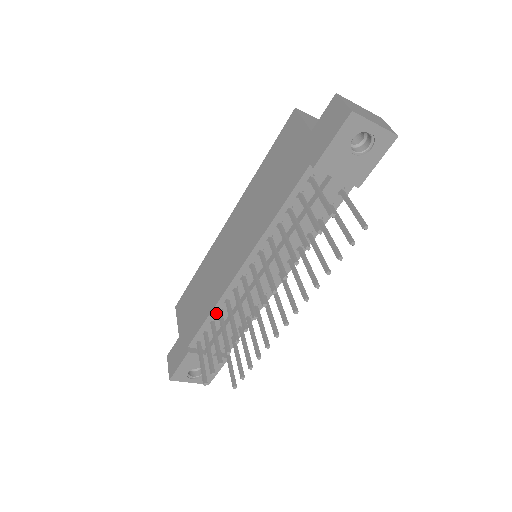
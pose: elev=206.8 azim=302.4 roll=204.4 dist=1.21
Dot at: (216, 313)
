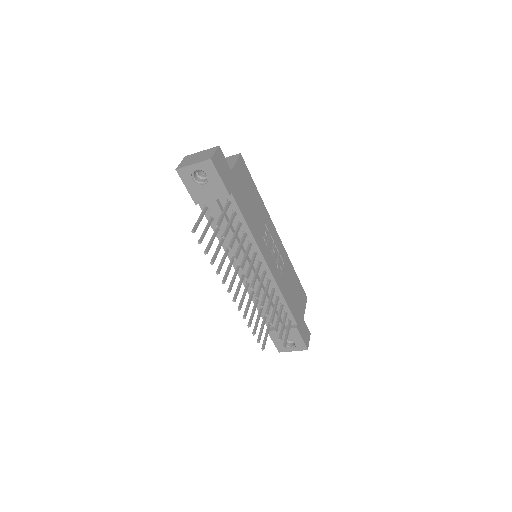
Dot at: occluded
